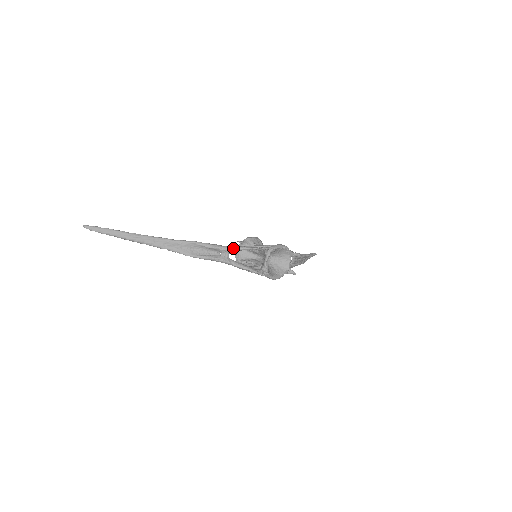
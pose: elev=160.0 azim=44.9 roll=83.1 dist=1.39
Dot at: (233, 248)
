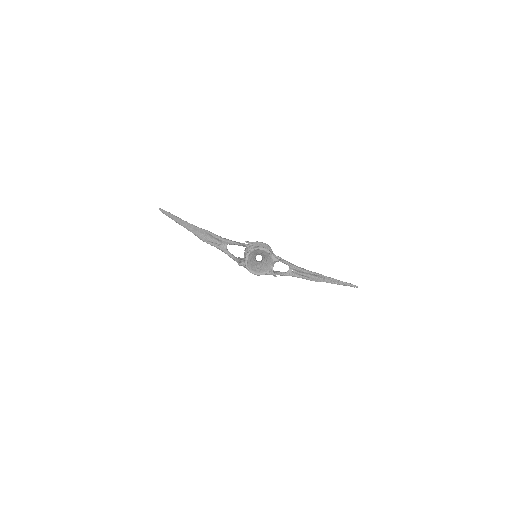
Dot at: (229, 241)
